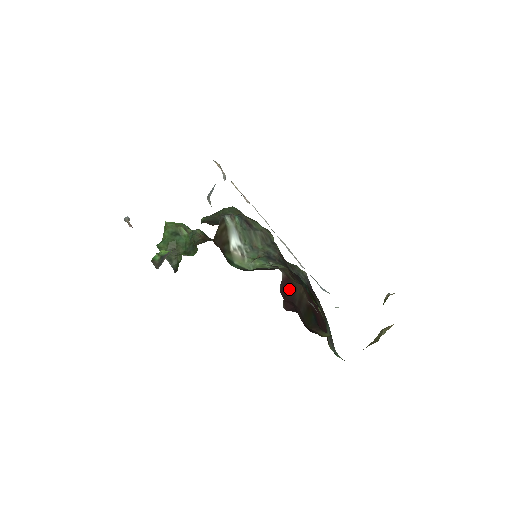
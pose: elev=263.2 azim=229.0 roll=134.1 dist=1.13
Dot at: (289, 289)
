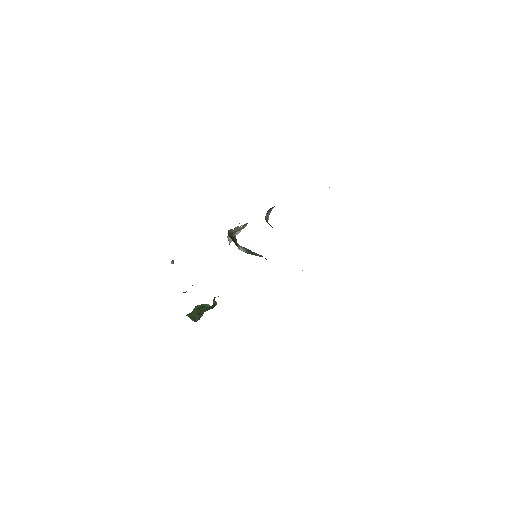
Dot at: occluded
